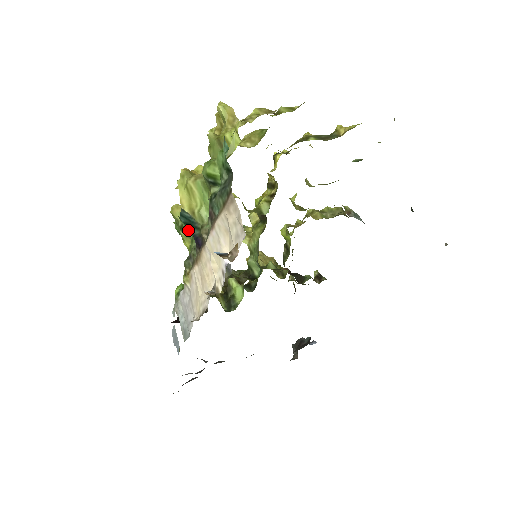
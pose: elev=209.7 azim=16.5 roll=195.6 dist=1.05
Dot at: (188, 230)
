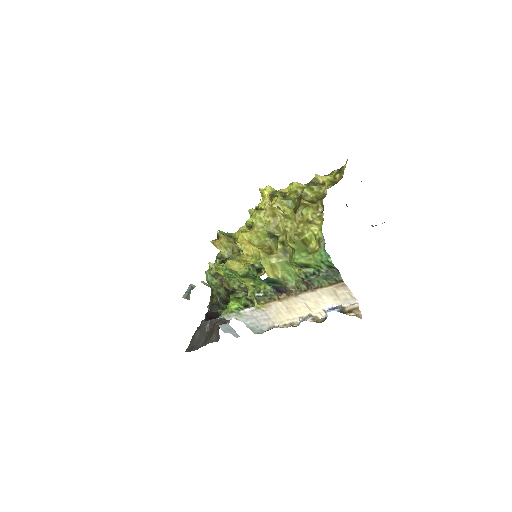
Dot at: occluded
